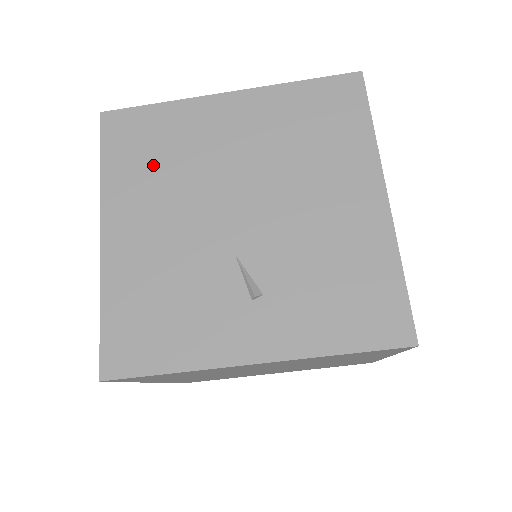
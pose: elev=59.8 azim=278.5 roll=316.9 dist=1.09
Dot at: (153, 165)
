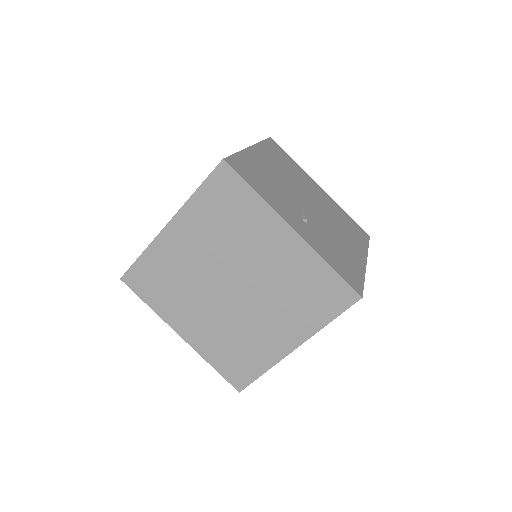
Dot at: (283, 163)
